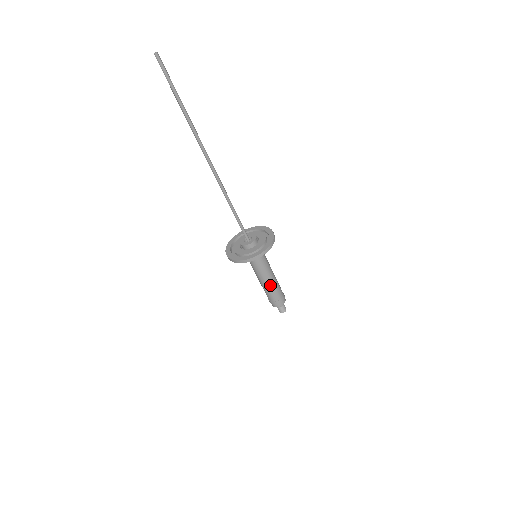
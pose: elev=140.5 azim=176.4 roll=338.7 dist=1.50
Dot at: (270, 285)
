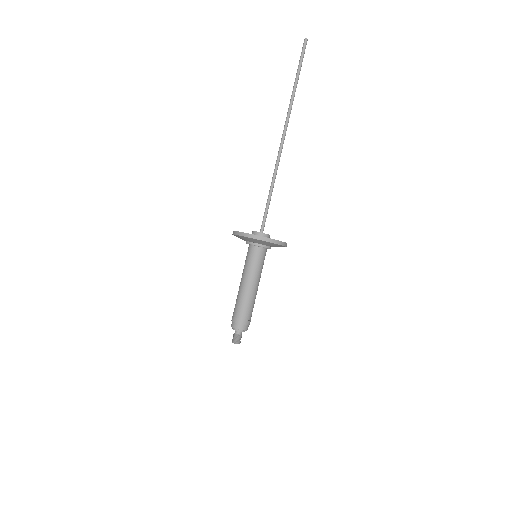
Dot at: (249, 294)
